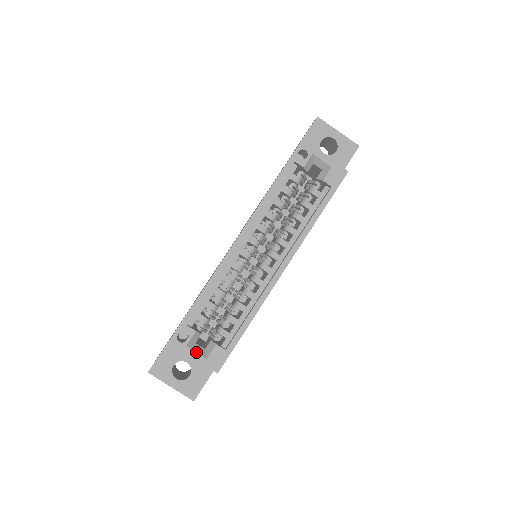
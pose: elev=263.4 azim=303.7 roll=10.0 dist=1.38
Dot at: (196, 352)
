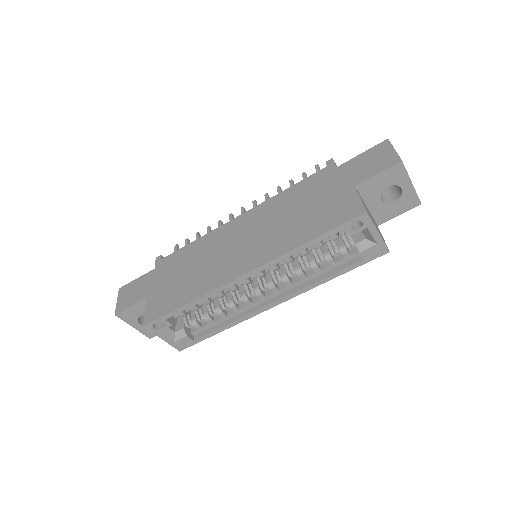
Dot at: (167, 337)
